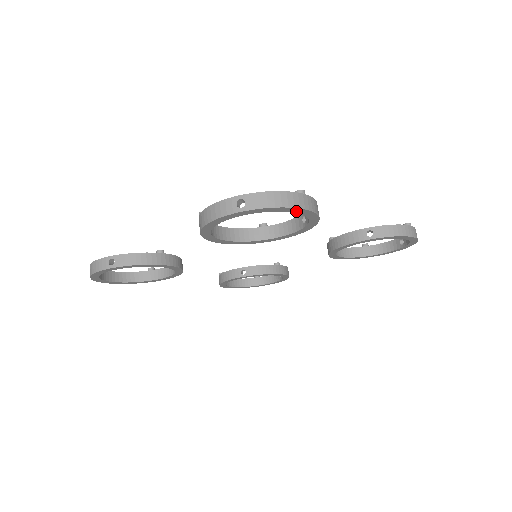
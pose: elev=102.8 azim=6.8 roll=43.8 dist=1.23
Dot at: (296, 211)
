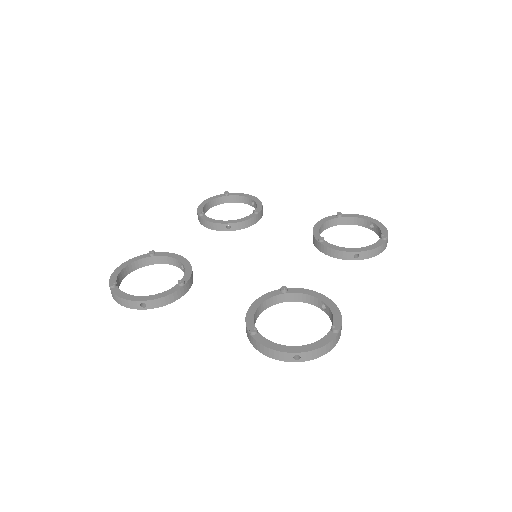
Dot at: occluded
